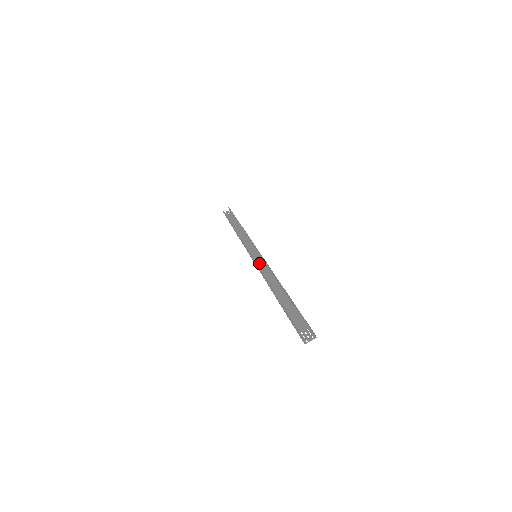
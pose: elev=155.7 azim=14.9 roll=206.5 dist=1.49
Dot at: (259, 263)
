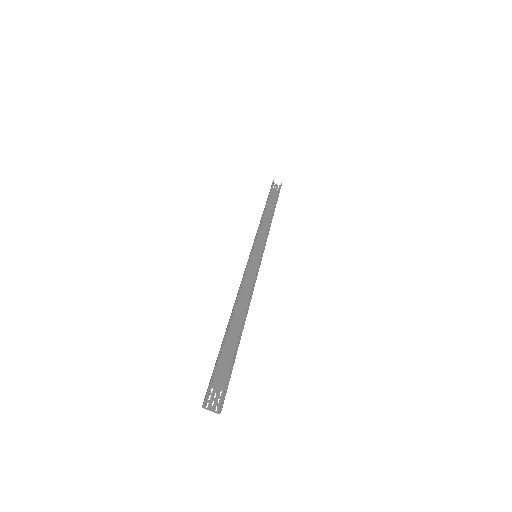
Dot at: (251, 266)
